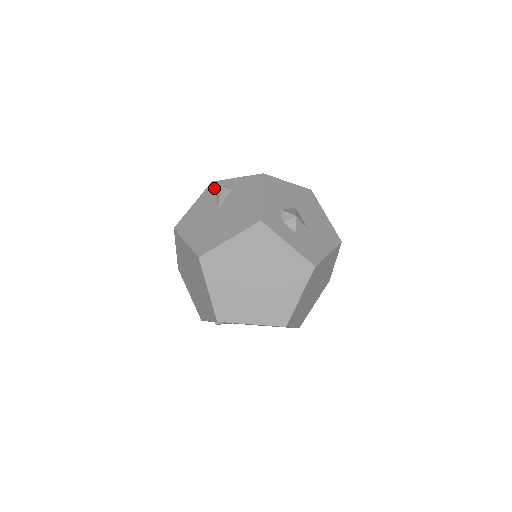
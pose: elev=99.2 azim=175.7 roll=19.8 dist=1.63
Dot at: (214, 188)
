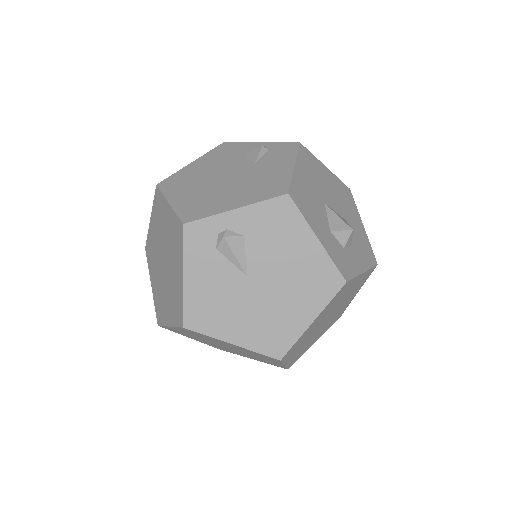
Dot at: (203, 238)
